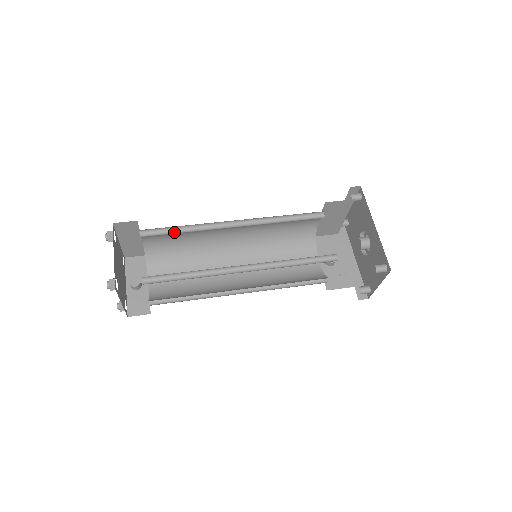
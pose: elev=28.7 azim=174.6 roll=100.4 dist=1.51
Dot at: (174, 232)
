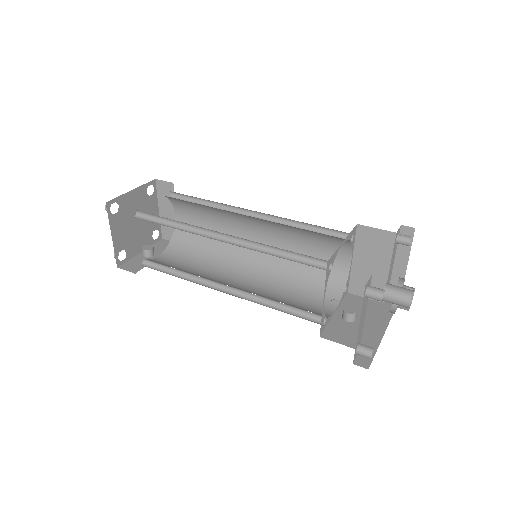
Dot at: (196, 204)
